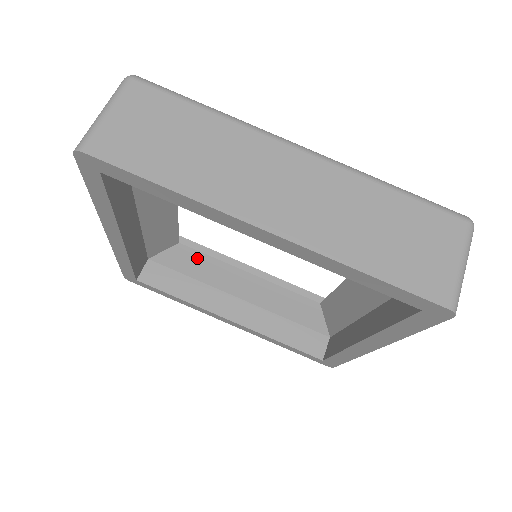
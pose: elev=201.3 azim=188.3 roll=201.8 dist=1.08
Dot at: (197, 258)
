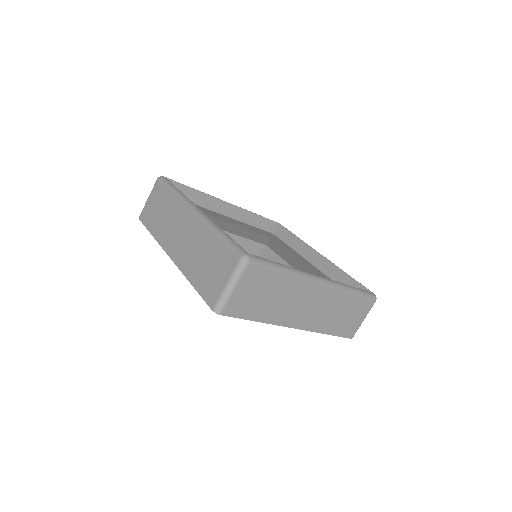
Dot at: (279, 248)
